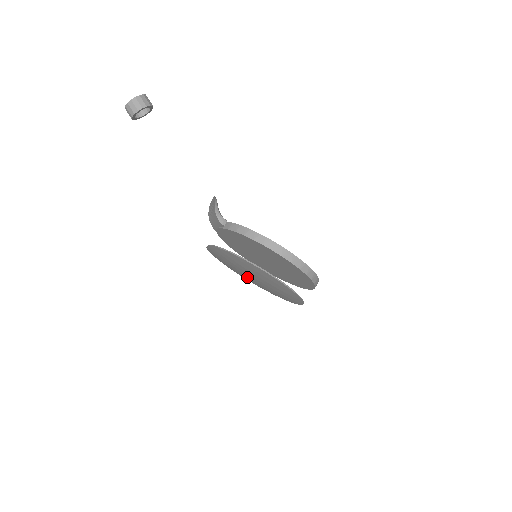
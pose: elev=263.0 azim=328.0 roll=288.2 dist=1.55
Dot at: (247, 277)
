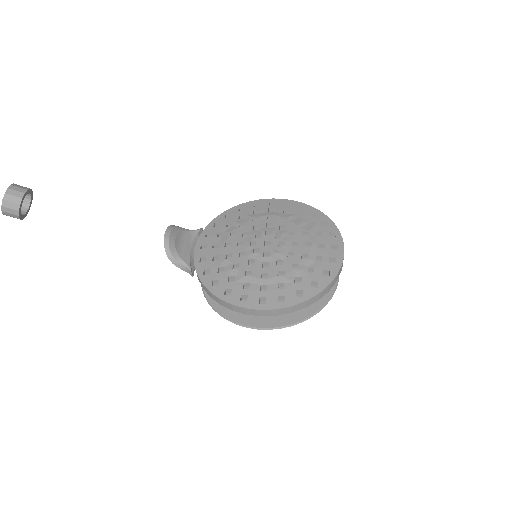
Dot at: occluded
